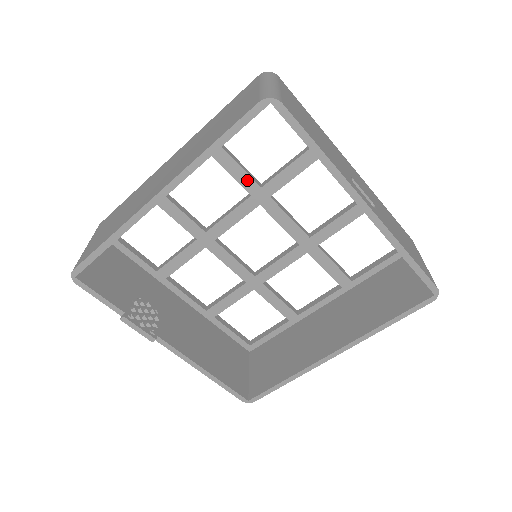
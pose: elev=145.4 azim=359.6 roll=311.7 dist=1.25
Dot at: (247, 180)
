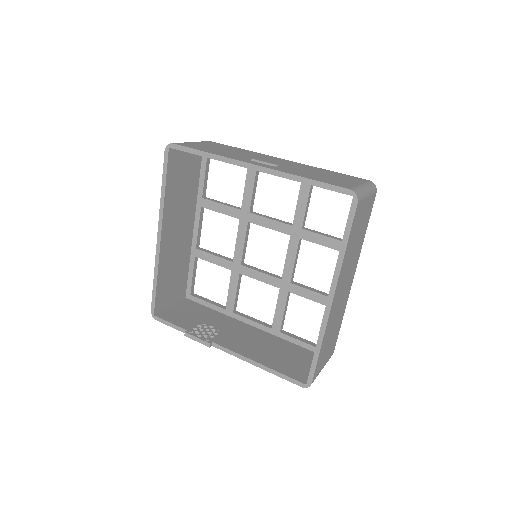
Dot at: (231, 210)
